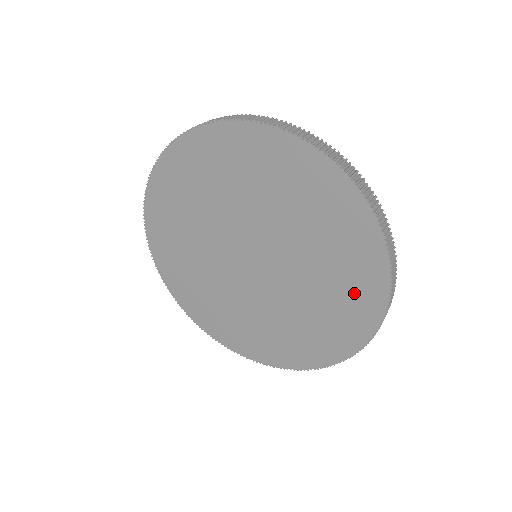
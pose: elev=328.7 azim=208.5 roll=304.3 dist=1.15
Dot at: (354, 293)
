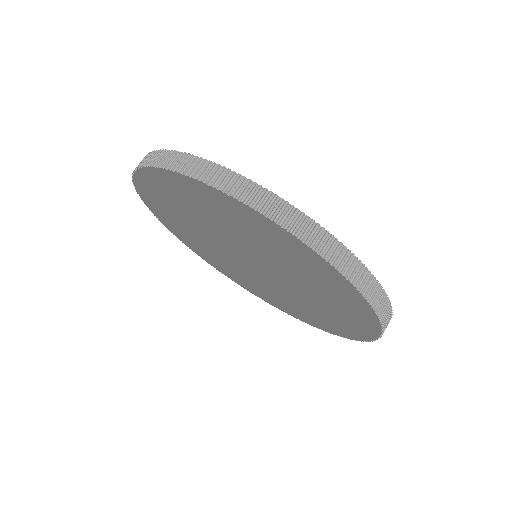
Dot at: (320, 321)
